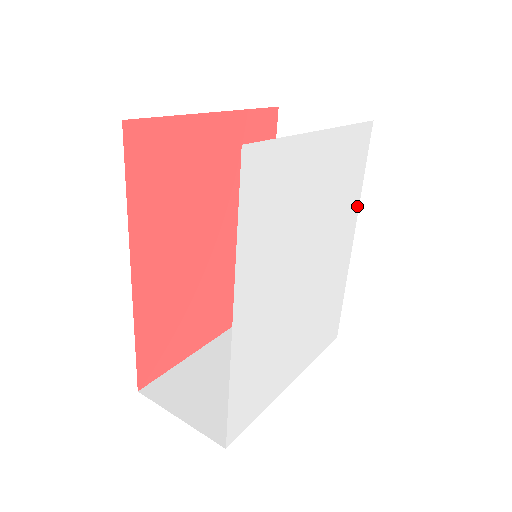
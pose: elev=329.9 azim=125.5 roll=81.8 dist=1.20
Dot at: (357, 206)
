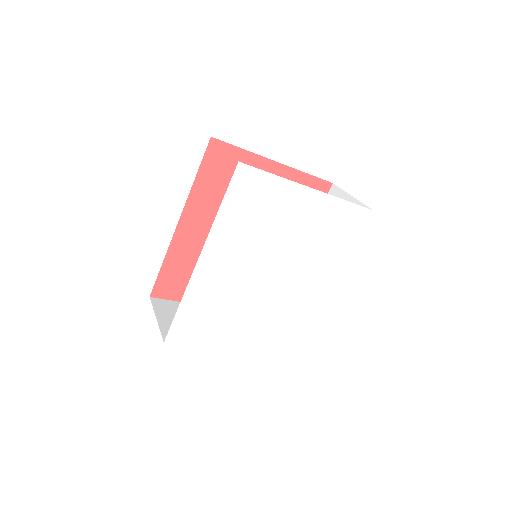
Dot at: (342, 264)
